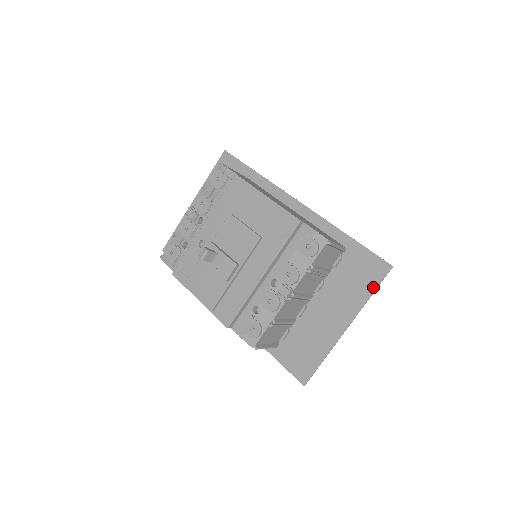
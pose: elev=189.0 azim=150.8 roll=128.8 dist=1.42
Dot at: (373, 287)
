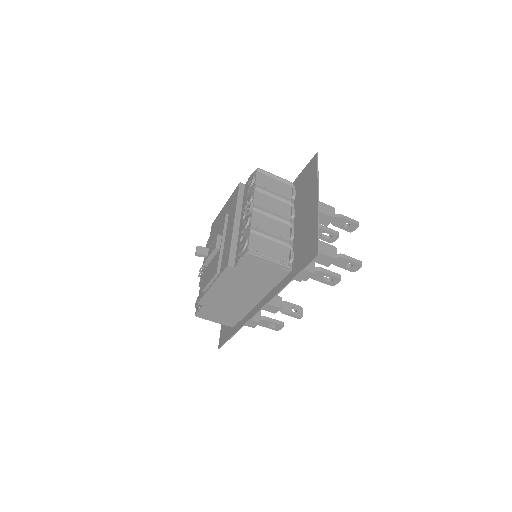
Dot at: (315, 170)
